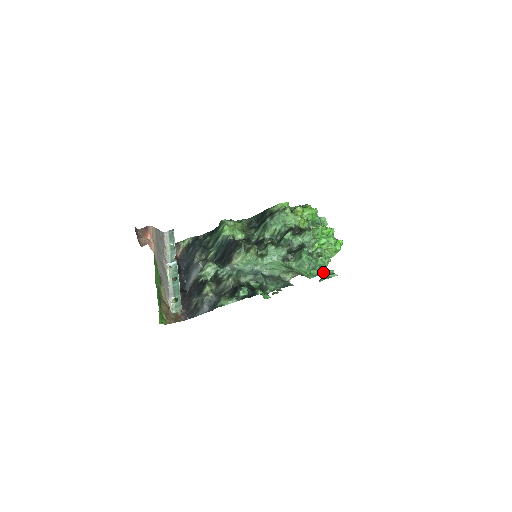
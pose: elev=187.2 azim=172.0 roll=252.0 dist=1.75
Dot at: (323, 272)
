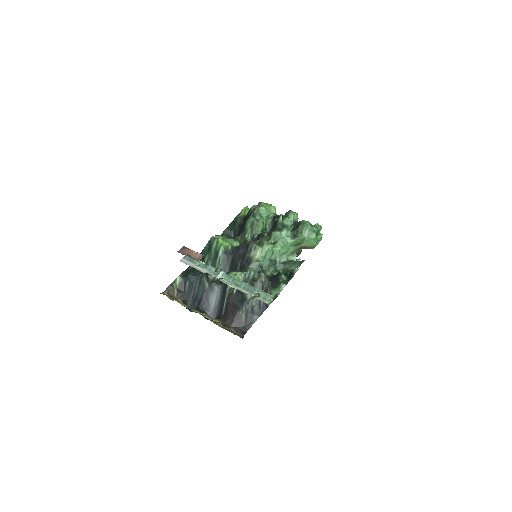
Dot at: occluded
